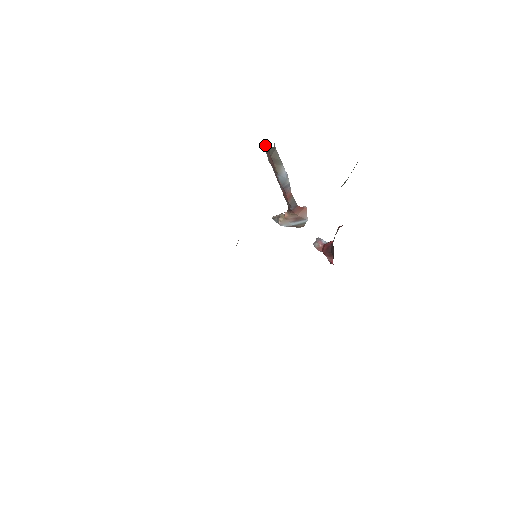
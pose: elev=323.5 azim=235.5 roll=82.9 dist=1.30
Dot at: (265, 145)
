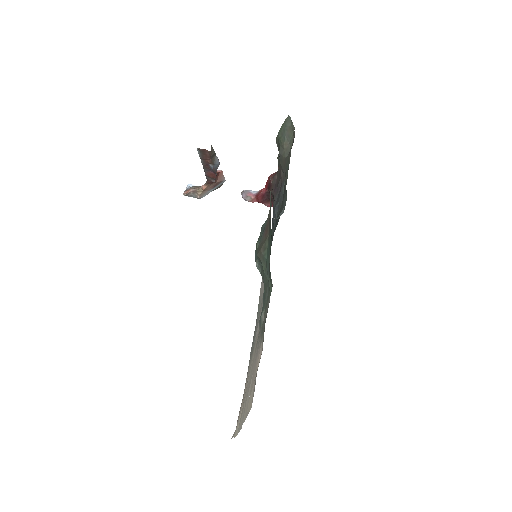
Dot at: (205, 149)
